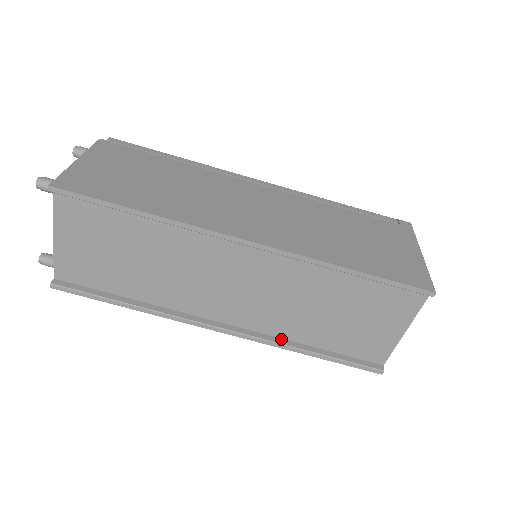
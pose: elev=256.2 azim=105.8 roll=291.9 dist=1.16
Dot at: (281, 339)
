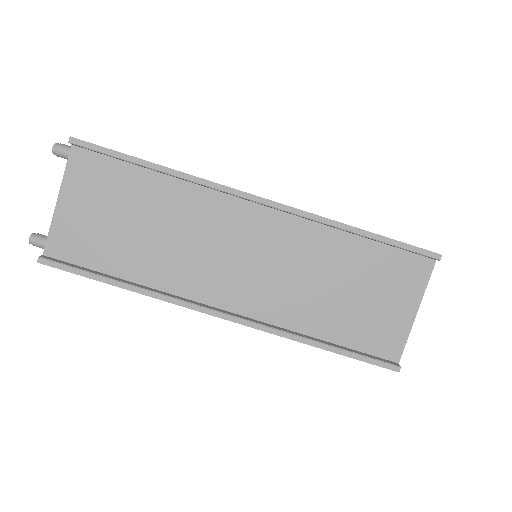
Dot at: (287, 330)
